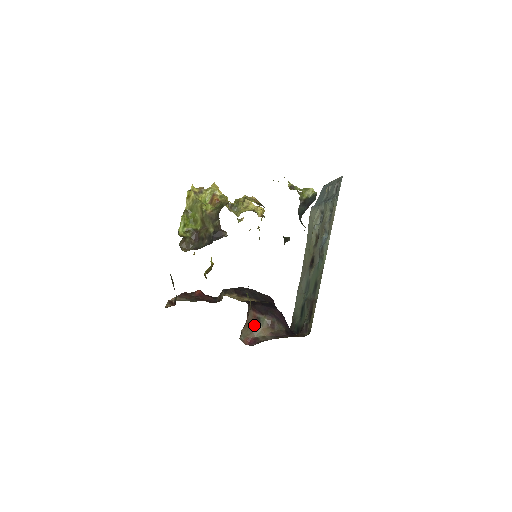
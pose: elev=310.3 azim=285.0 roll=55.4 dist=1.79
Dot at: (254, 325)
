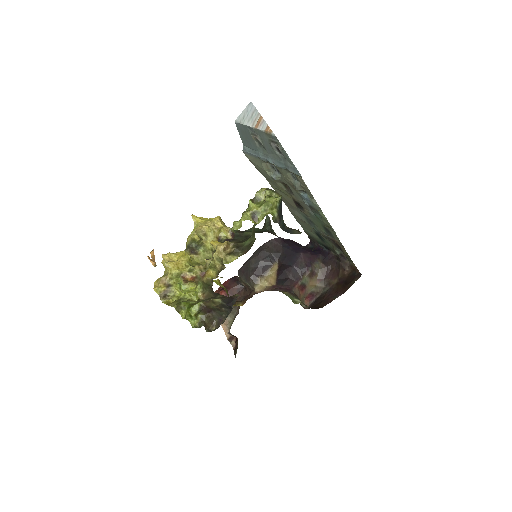
Dot at: (303, 290)
